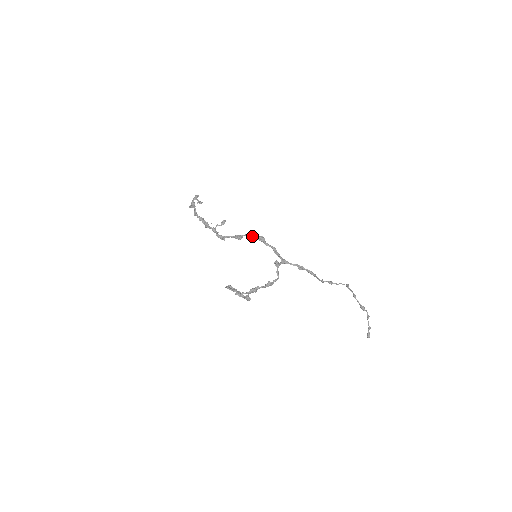
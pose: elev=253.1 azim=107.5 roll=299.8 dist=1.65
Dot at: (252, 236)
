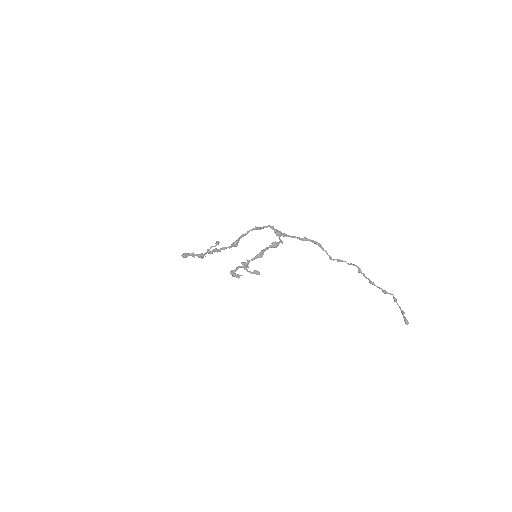
Dot at: (247, 231)
